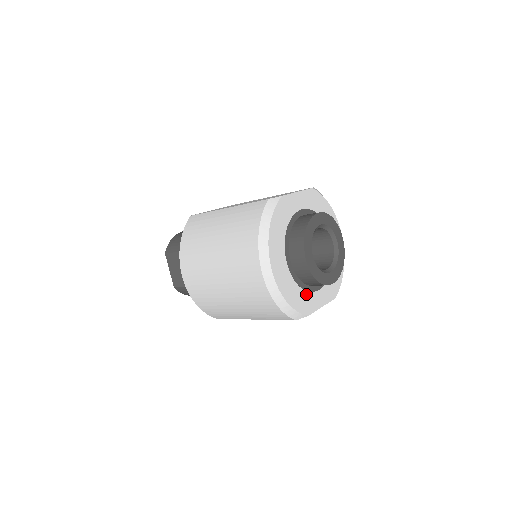
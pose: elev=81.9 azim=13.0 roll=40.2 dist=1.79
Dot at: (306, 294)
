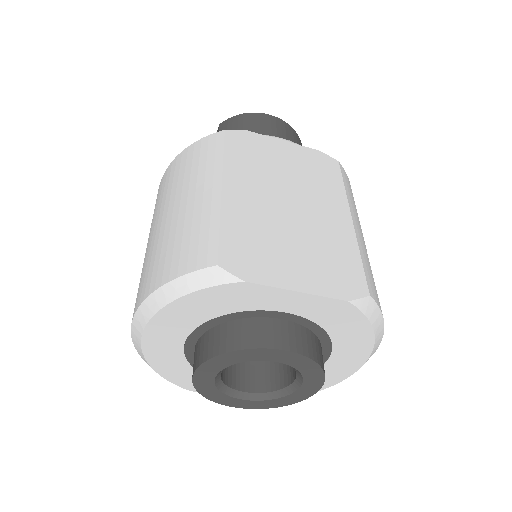
Dot at: occluded
